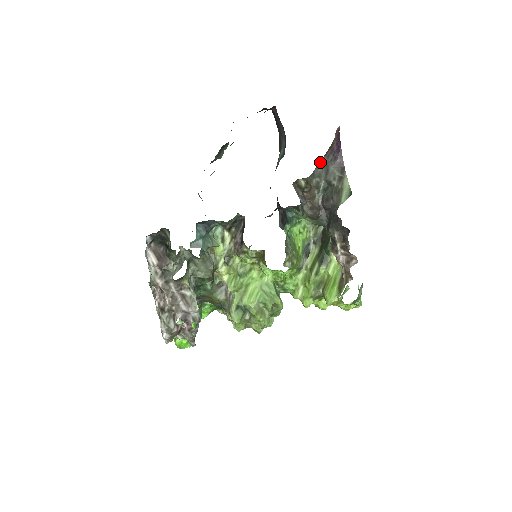
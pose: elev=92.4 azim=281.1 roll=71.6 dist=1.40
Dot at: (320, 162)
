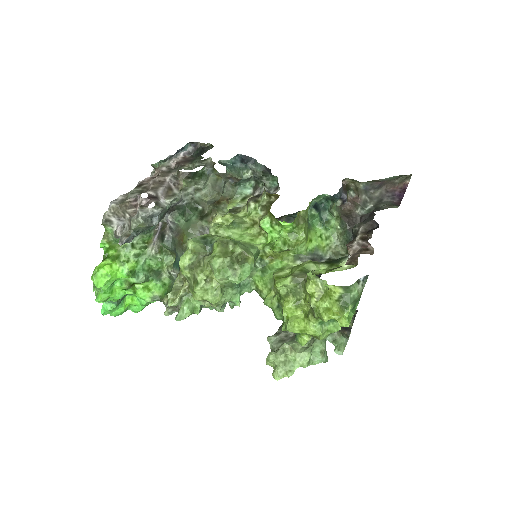
Dot at: (377, 190)
